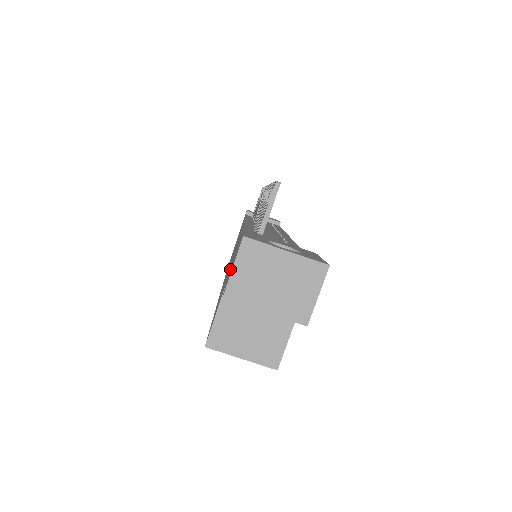
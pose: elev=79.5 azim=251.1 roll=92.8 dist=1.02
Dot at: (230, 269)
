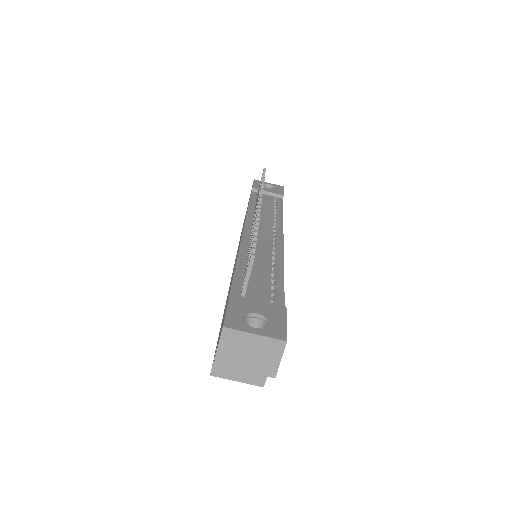
Dot at: occluded
